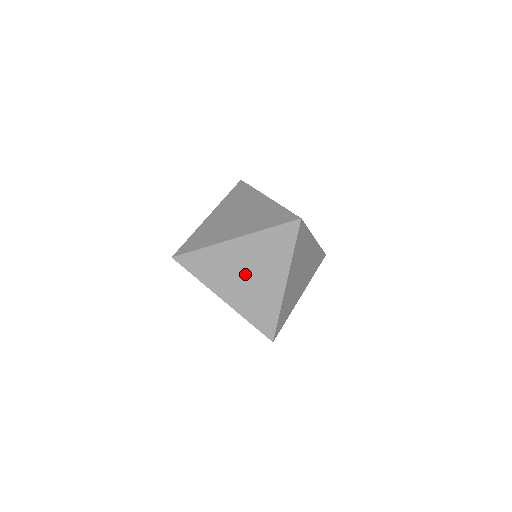
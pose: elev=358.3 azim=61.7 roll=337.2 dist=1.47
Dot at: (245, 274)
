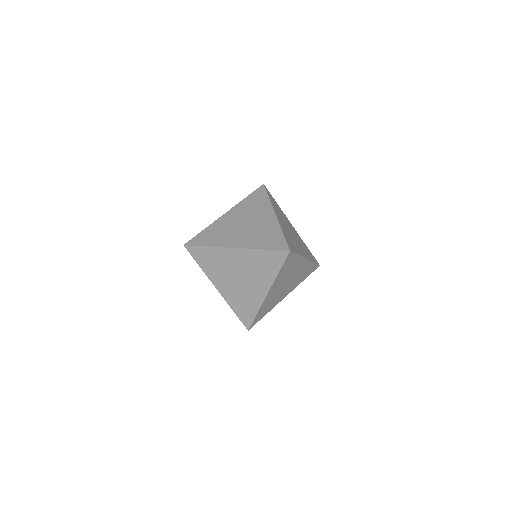
Dot at: (243, 225)
